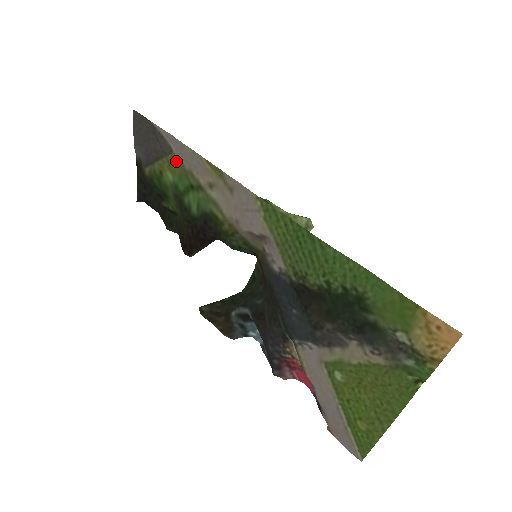
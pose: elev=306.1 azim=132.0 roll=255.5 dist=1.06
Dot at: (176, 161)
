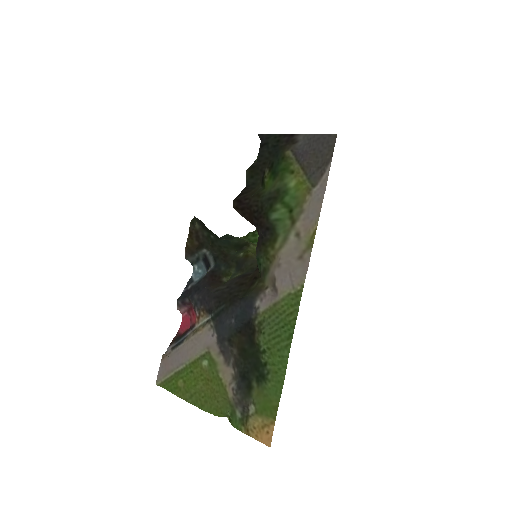
Dot at: (307, 192)
